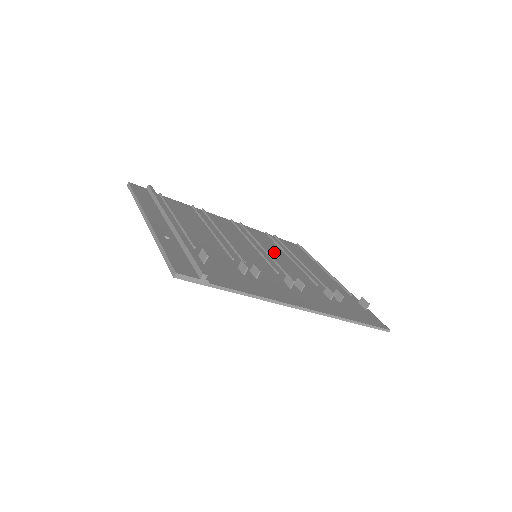
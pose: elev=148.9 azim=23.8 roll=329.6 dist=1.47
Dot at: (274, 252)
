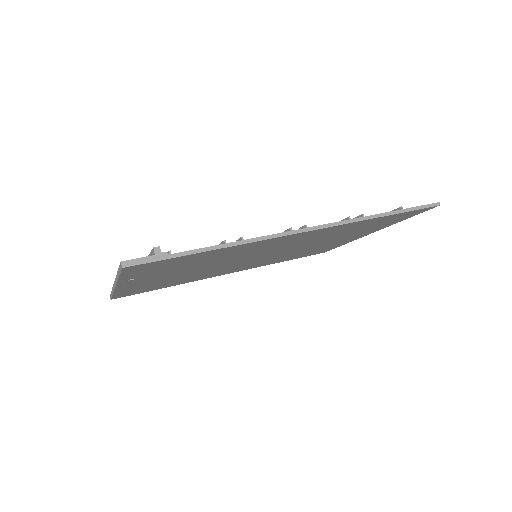
Dot at: occluded
